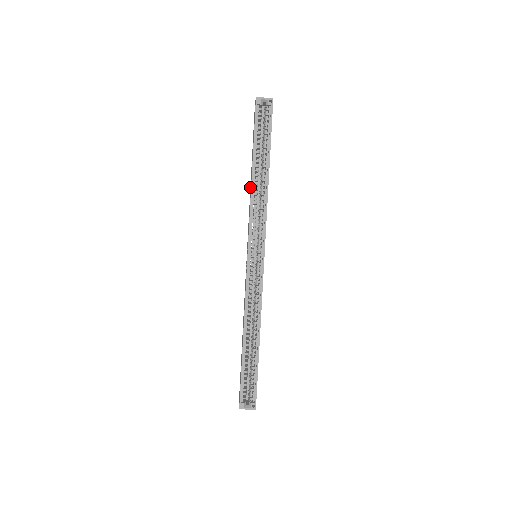
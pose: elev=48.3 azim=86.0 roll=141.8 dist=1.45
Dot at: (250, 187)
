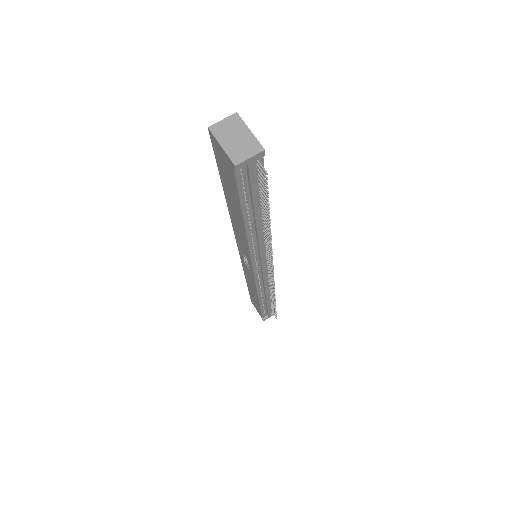
Dot at: occluded
